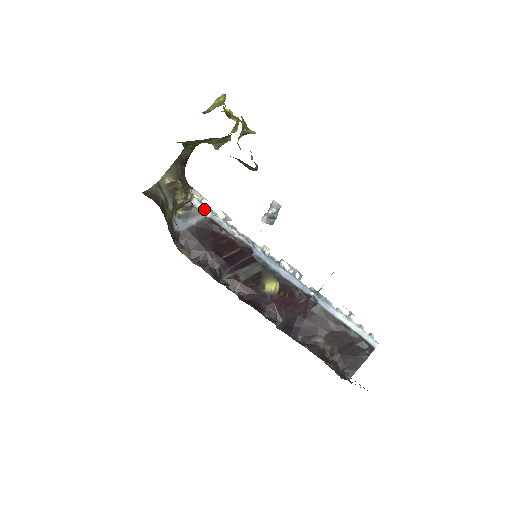
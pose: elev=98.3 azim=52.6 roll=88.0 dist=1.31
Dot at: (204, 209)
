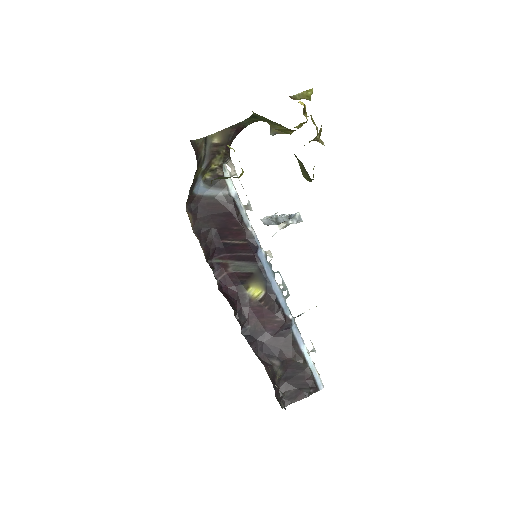
Dot at: (232, 186)
